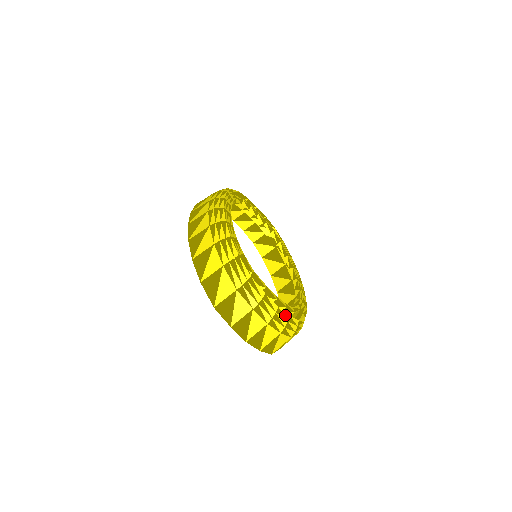
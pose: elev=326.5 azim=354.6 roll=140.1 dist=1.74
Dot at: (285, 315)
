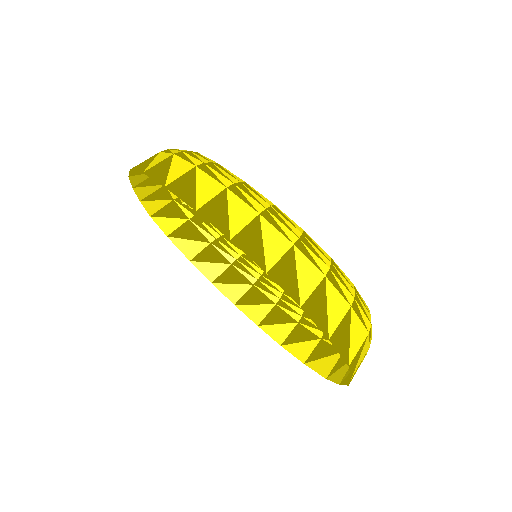
Dot at: occluded
